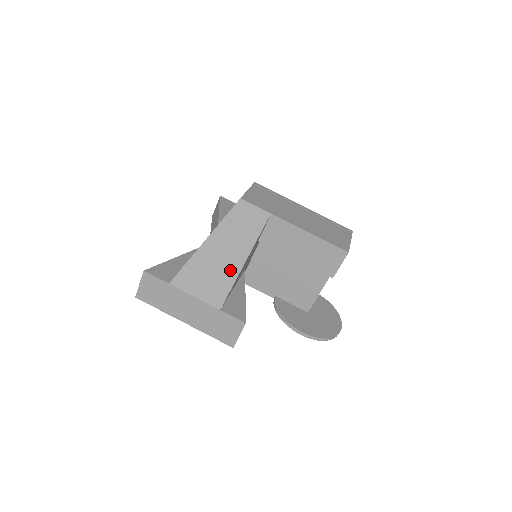
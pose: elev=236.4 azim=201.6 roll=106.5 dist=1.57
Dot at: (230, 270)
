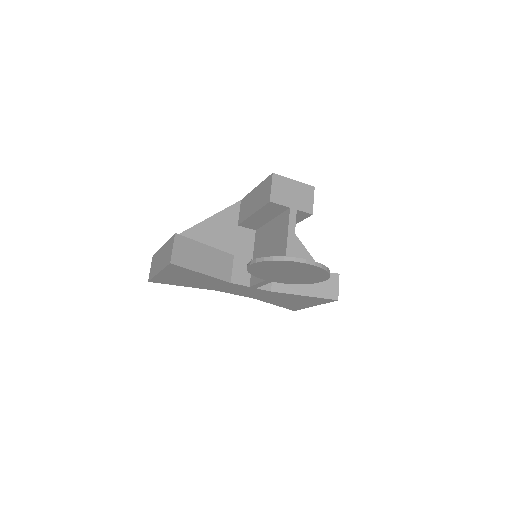
Dot at: occluded
